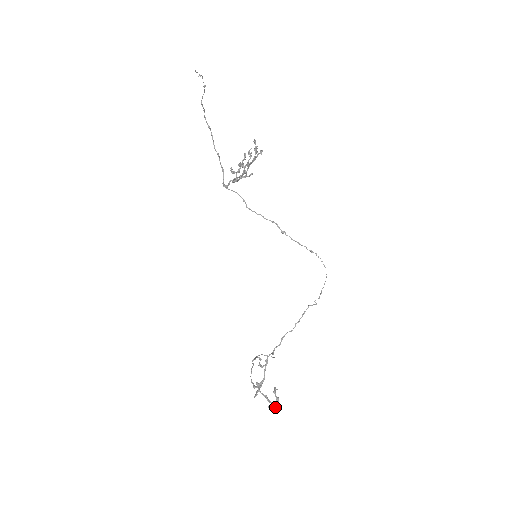
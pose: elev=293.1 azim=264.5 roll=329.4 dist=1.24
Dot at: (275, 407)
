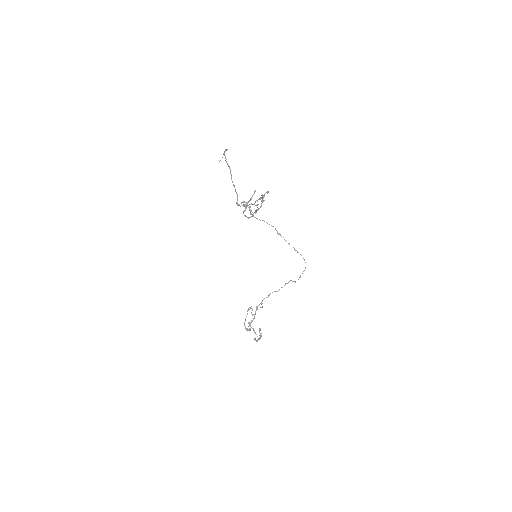
Dot at: (259, 338)
